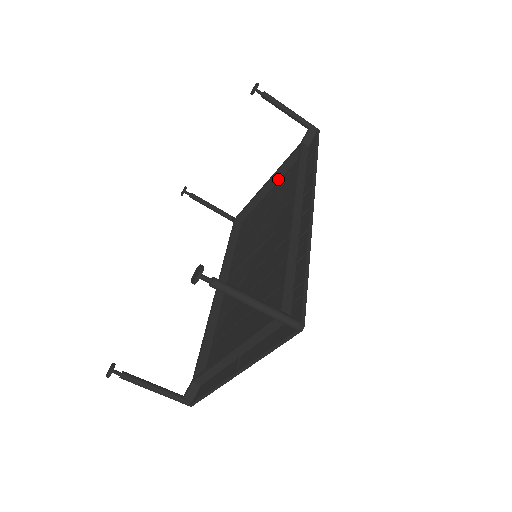
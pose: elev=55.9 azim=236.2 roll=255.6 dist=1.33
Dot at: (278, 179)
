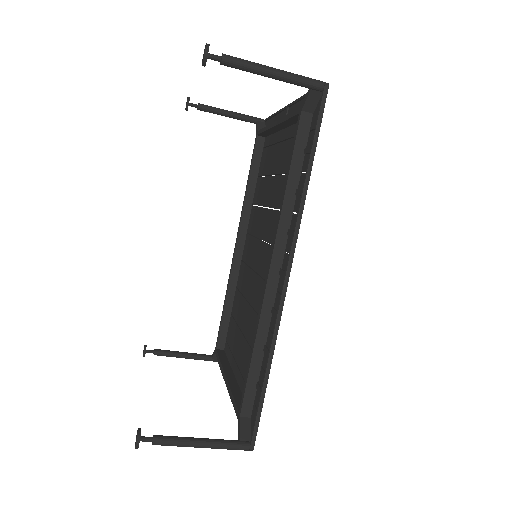
Dot at: (288, 125)
